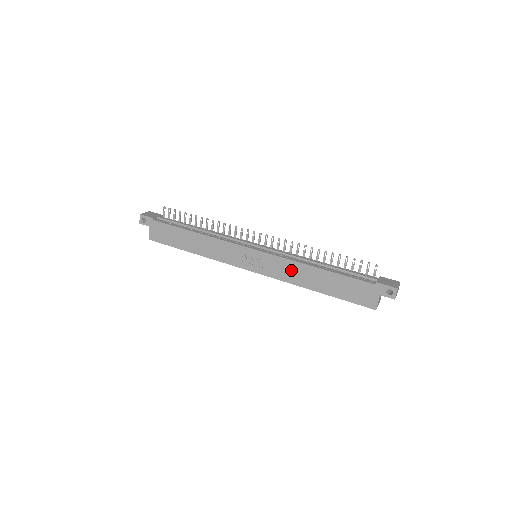
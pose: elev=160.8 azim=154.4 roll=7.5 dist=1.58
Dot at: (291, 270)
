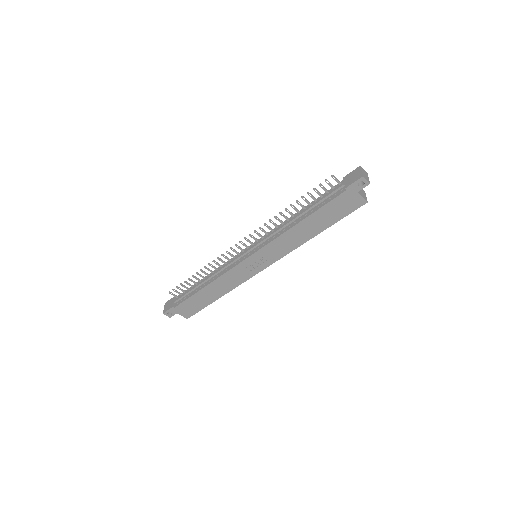
Dot at: (286, 242)
